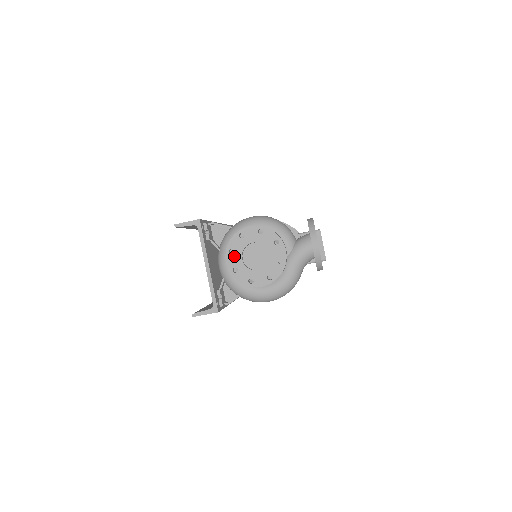
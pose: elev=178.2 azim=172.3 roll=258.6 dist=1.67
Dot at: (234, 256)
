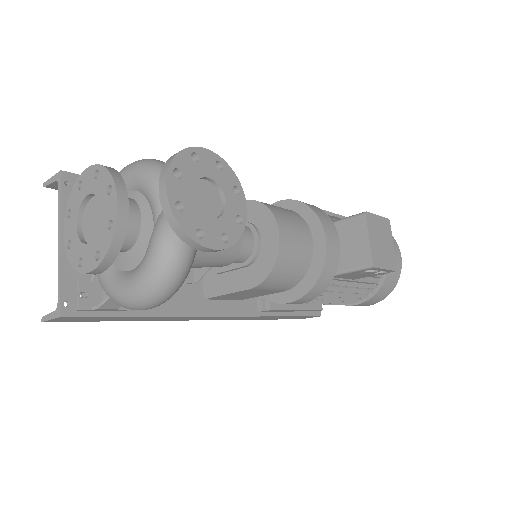
Dot at: (70, 221)
